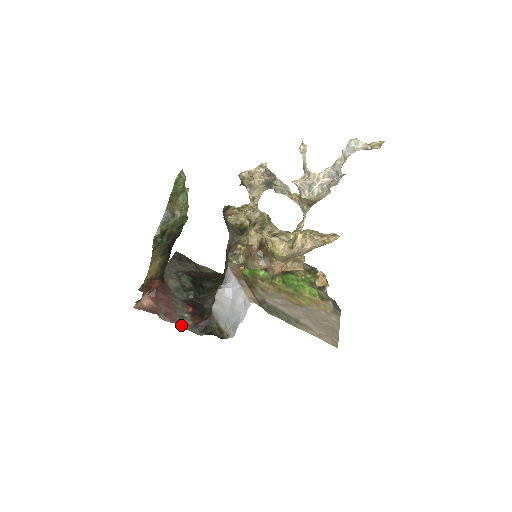
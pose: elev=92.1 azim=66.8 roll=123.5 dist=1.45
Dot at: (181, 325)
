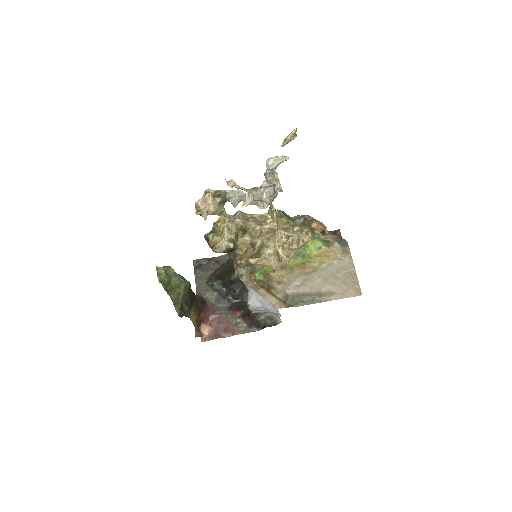
Dot at: (241, 333)
